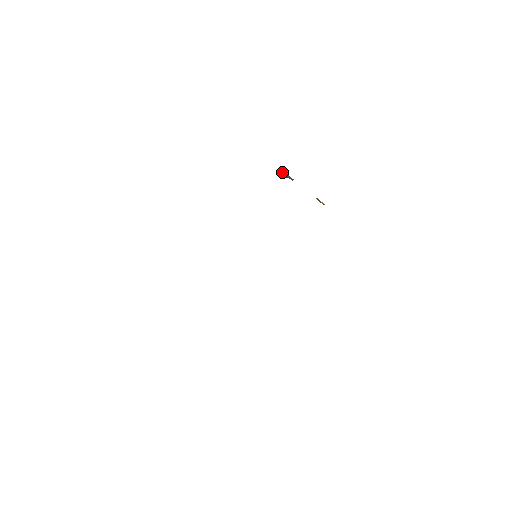
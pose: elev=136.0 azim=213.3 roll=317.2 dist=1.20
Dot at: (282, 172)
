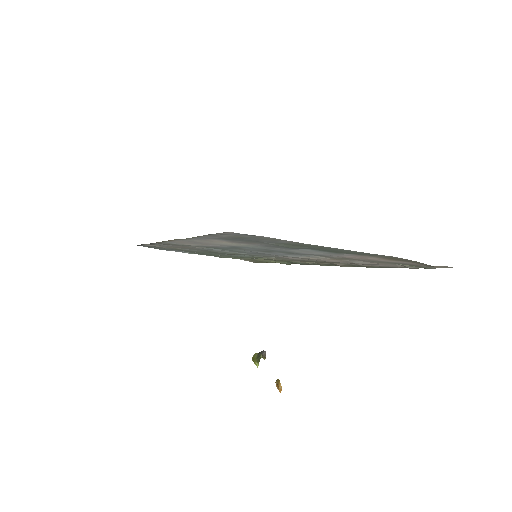
Dot at: (255, 354)
